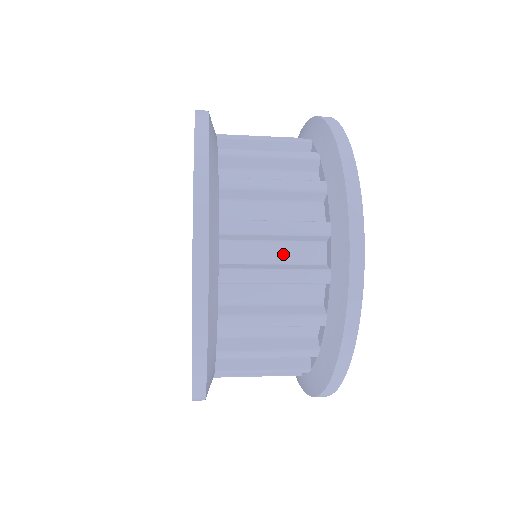
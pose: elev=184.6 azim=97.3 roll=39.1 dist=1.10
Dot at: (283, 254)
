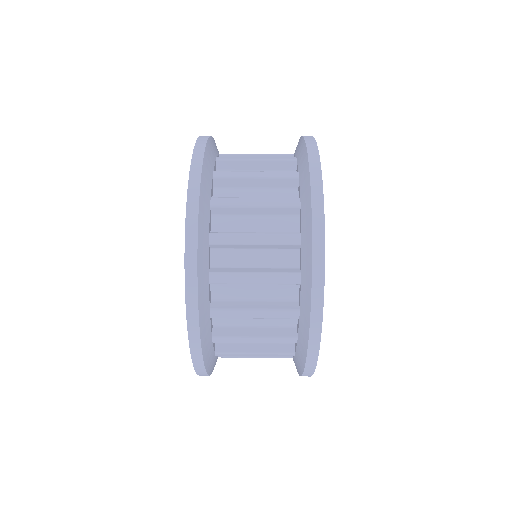
Dot at: occluded
